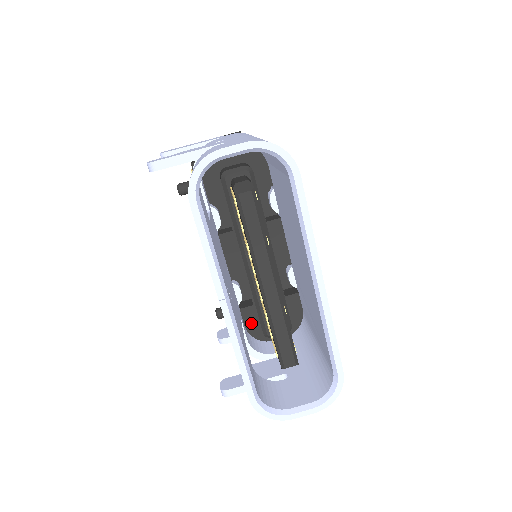
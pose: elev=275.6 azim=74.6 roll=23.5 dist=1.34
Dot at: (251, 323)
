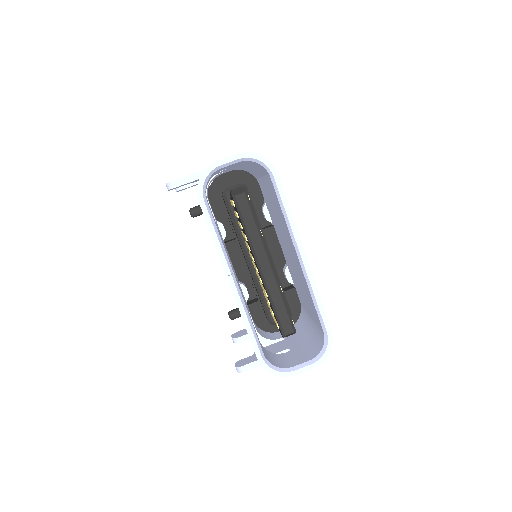
Dot at: (258, 317)
